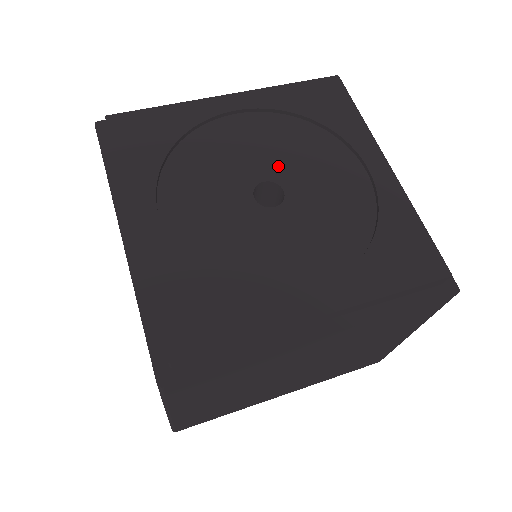
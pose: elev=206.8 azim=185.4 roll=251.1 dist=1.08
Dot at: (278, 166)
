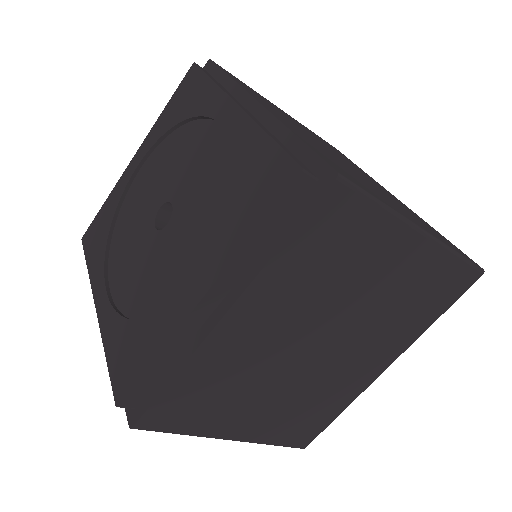
Dot at: (167, 186)
